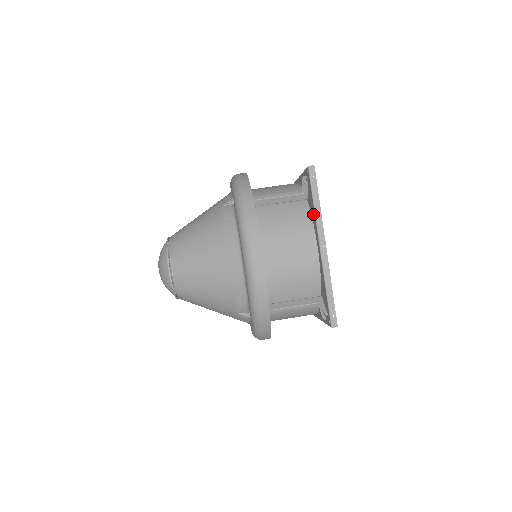
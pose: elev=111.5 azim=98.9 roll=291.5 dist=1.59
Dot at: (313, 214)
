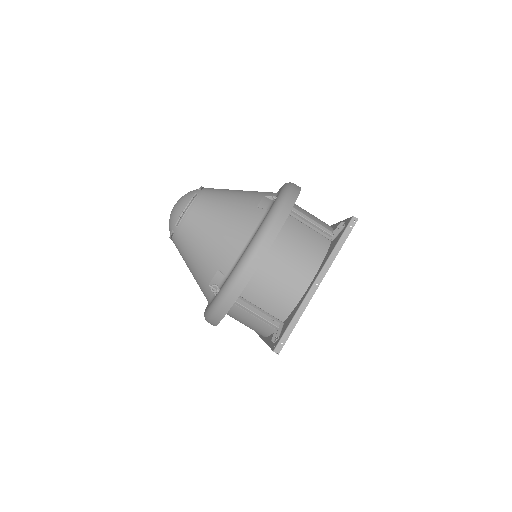
Dot at: (269, 339)
